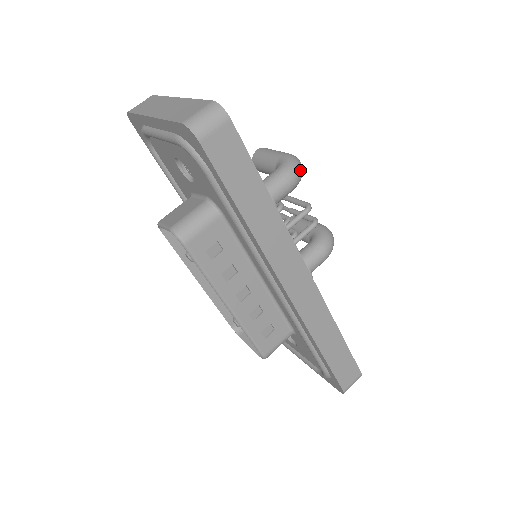
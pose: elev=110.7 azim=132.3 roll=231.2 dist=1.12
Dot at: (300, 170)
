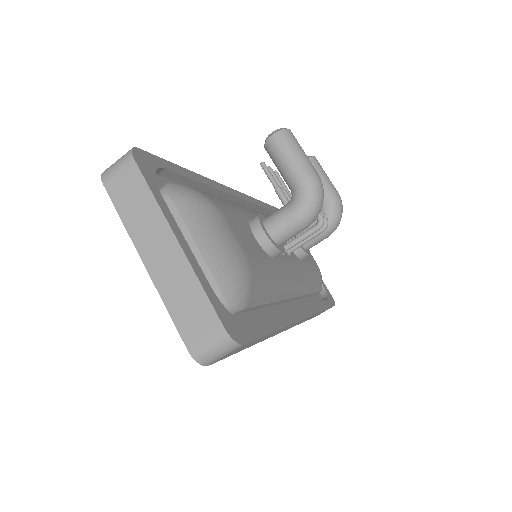
Dot at: (319, 210)
